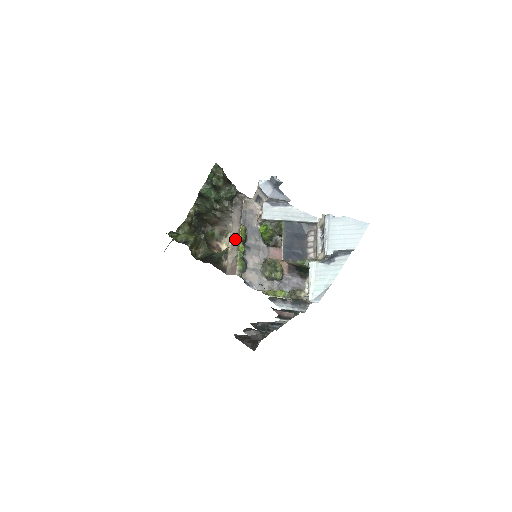
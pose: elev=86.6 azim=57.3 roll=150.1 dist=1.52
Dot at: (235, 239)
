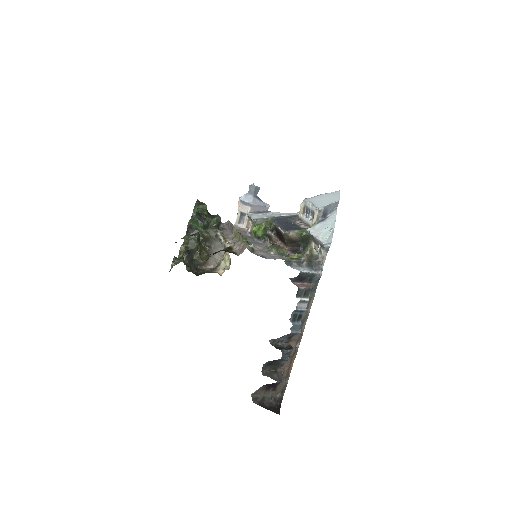
Dot at: (234, 239)
